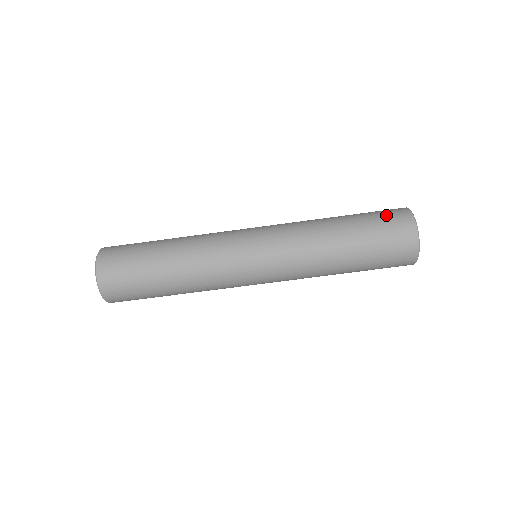
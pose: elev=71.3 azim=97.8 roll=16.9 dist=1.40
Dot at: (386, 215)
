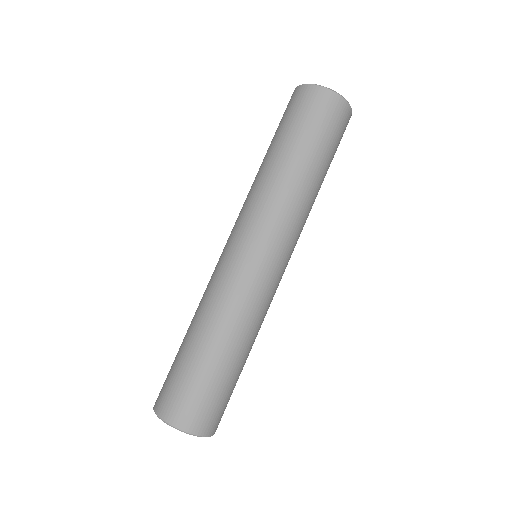
Dot at: occluded
